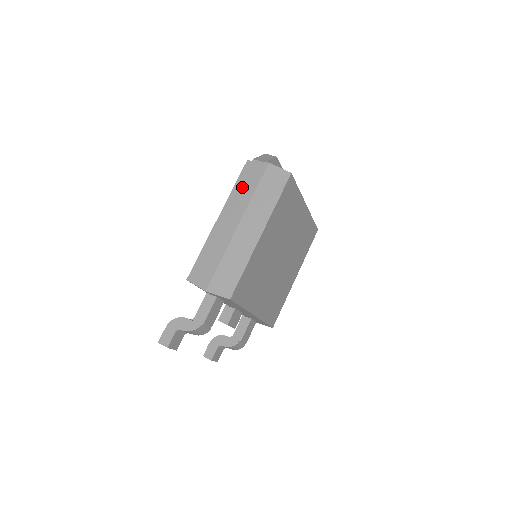
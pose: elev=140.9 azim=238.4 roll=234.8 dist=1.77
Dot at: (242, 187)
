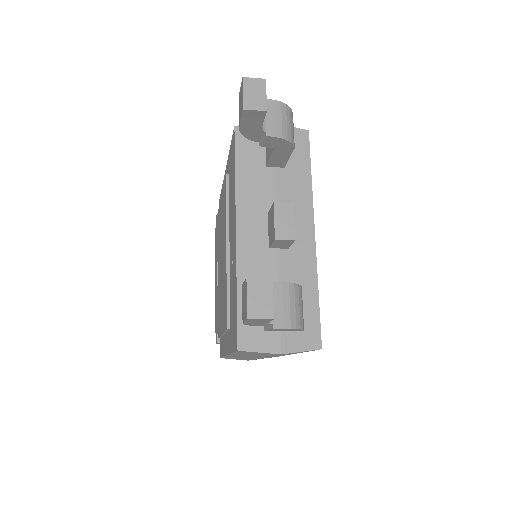
Dot at: occluded
